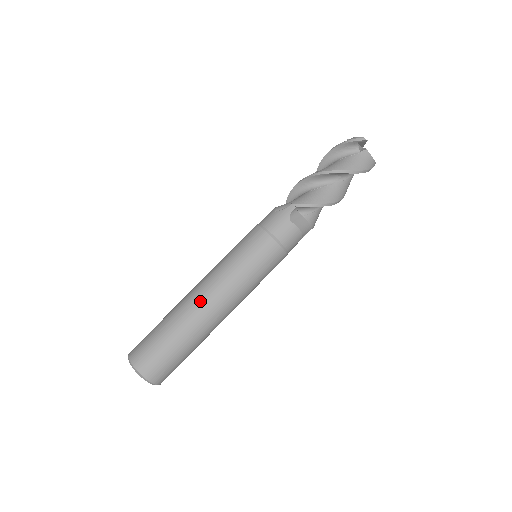
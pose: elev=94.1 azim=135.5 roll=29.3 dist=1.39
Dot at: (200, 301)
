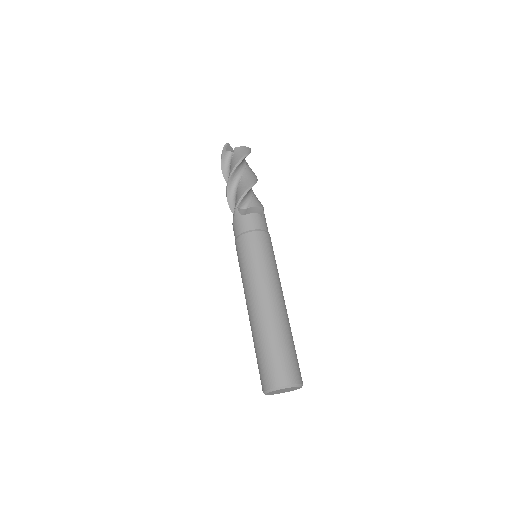
Dot at: (255, 308)
